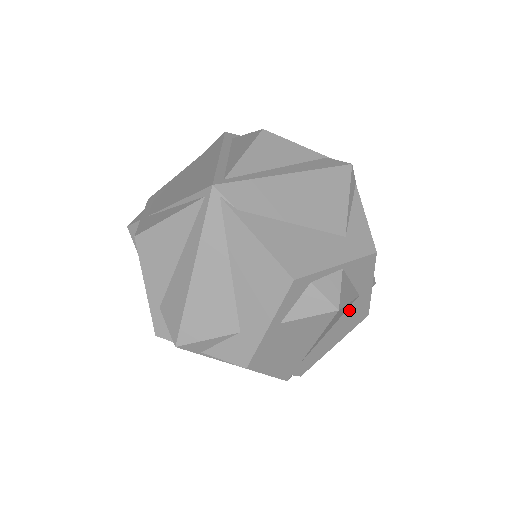
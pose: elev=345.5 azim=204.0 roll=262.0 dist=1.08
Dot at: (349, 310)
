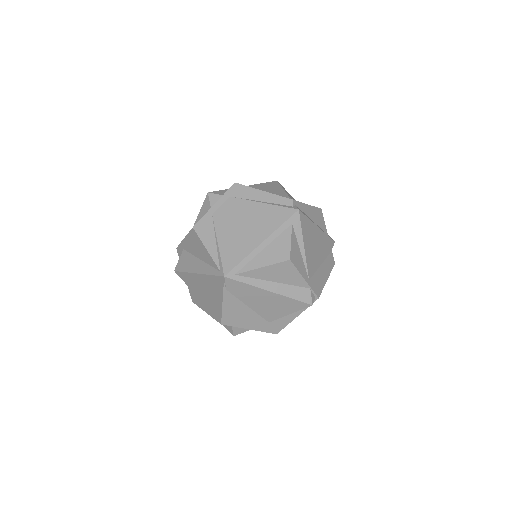
Dot at: occluded
